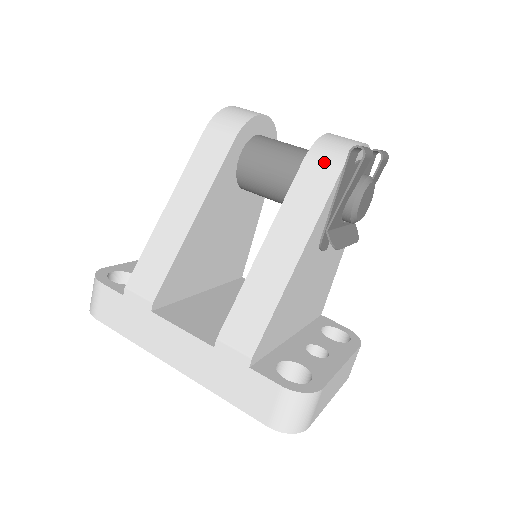
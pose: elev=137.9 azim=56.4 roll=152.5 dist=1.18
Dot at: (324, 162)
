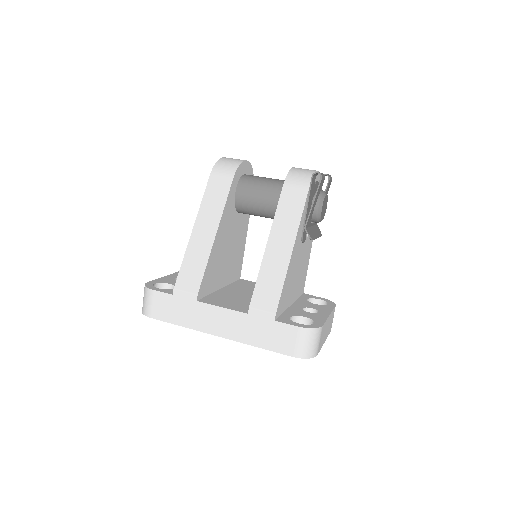
Dot at: (297, 185)
